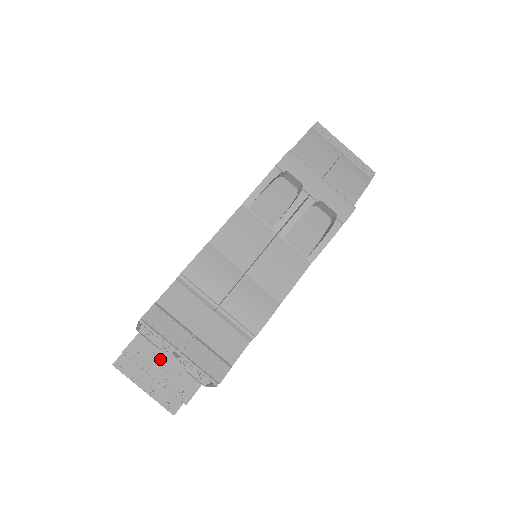
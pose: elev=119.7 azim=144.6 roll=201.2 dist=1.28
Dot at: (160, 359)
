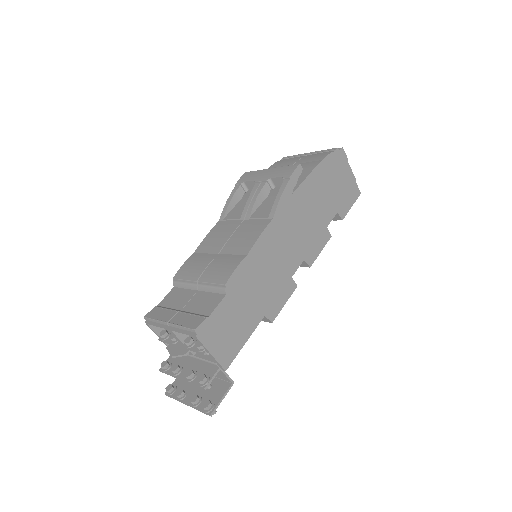
Dot at: (170, 350)
